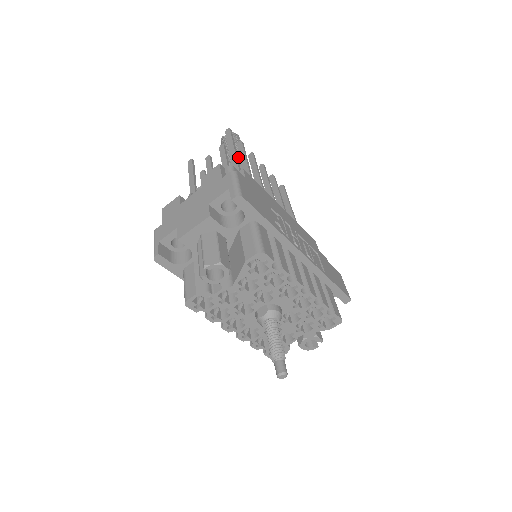
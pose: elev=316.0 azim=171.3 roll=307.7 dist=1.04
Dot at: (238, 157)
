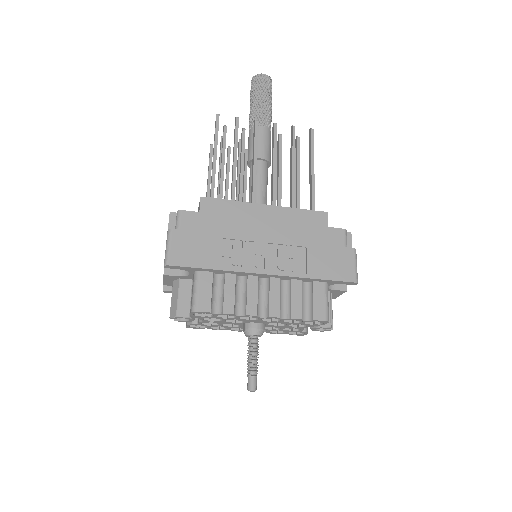
Dot at: (255, 119)
